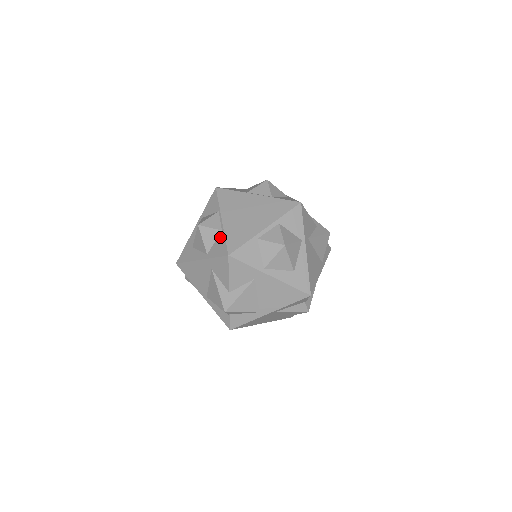
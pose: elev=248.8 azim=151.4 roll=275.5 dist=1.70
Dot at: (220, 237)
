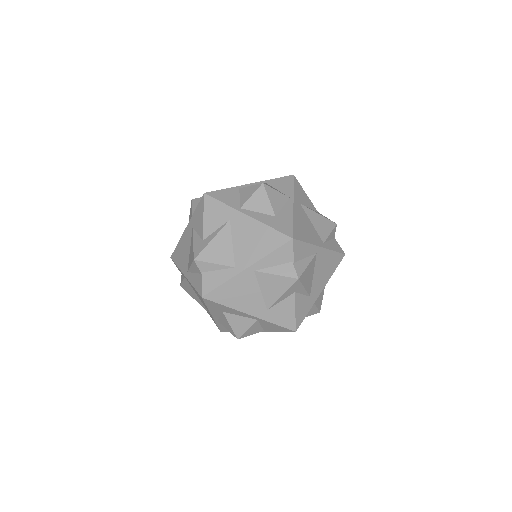
Dot at: occluded
